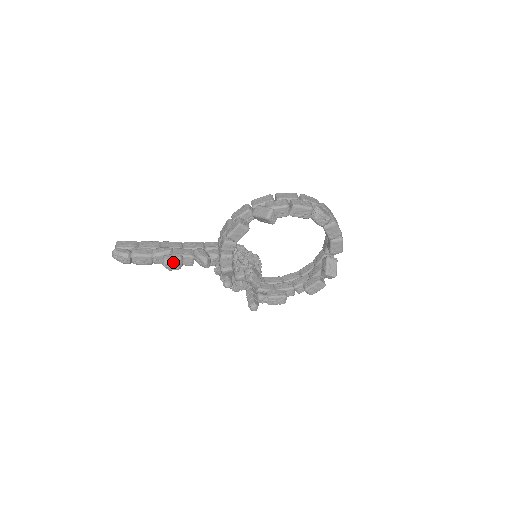
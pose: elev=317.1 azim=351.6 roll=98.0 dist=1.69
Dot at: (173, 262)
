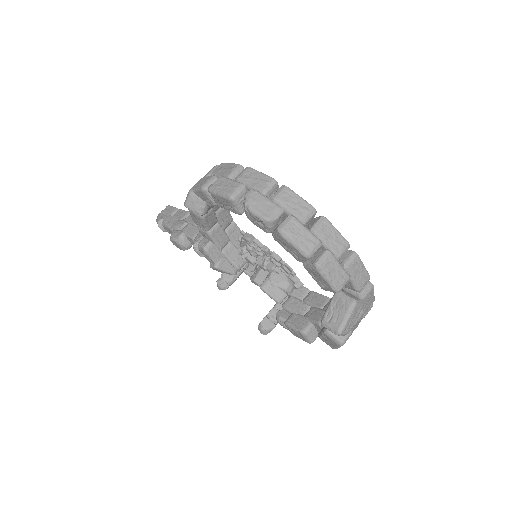
Dot at: (174, 240)
